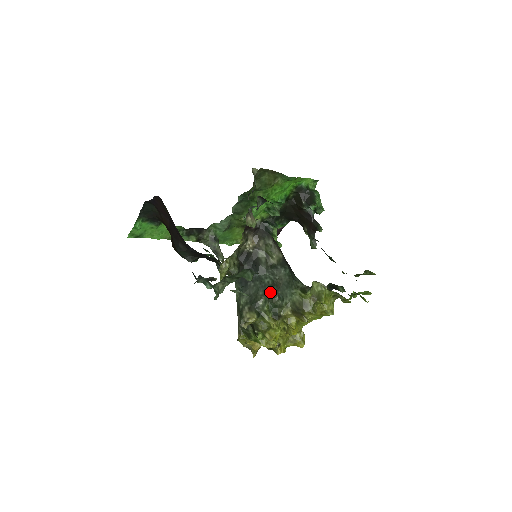
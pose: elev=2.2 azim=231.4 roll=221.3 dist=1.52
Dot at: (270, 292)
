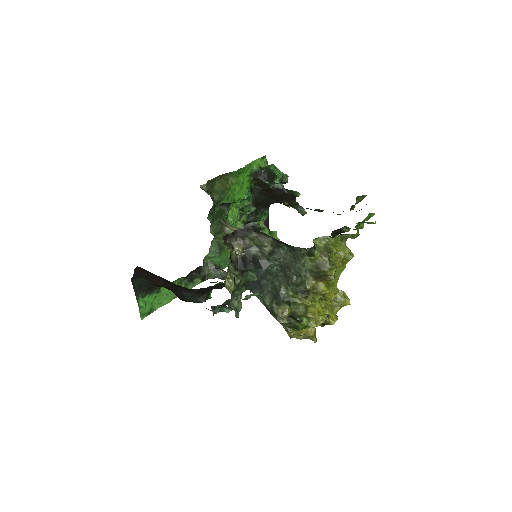
Dot at: (284, 277)
